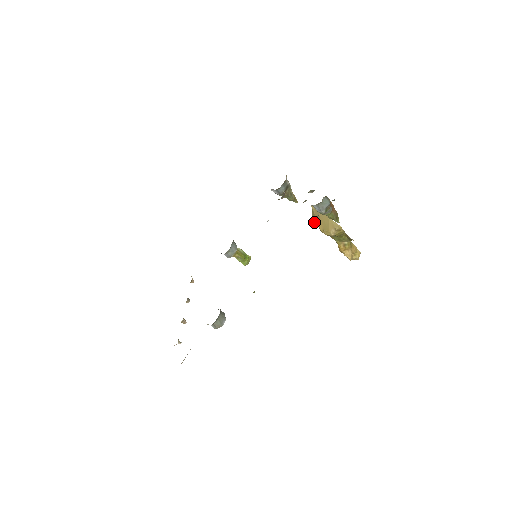
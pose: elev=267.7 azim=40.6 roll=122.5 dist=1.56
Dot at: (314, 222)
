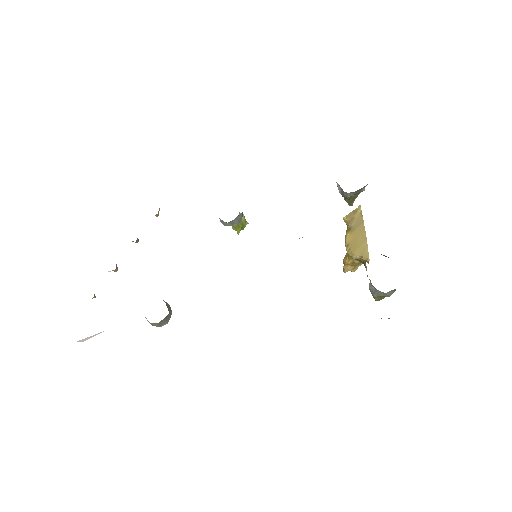
Dot at: (346, 220)
